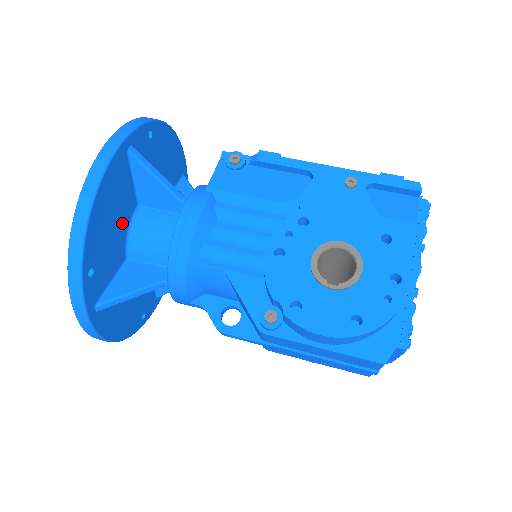
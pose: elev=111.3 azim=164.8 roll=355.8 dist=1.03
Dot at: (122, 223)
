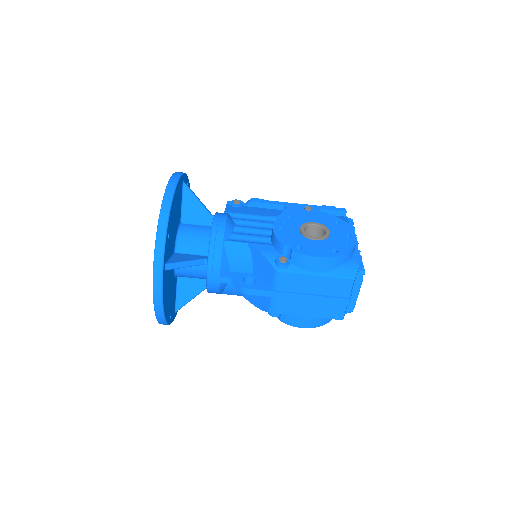
Dot at: (176, 224)
